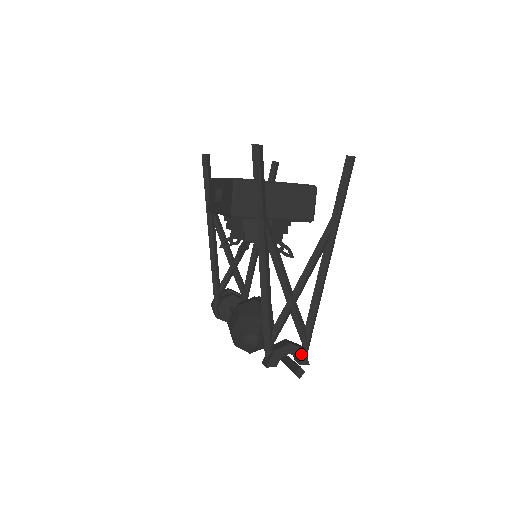
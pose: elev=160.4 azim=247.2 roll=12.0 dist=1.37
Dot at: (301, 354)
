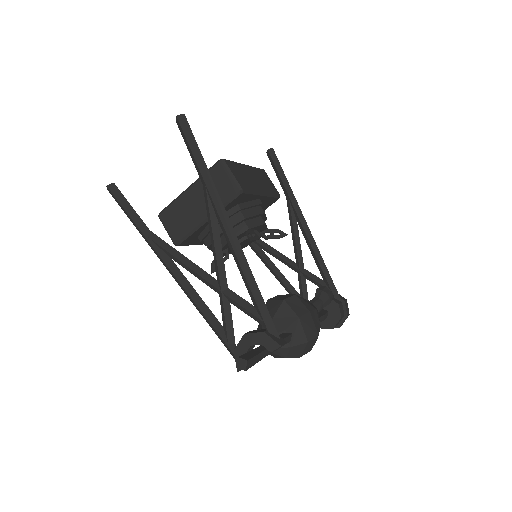
Dot at: (264, 339)
